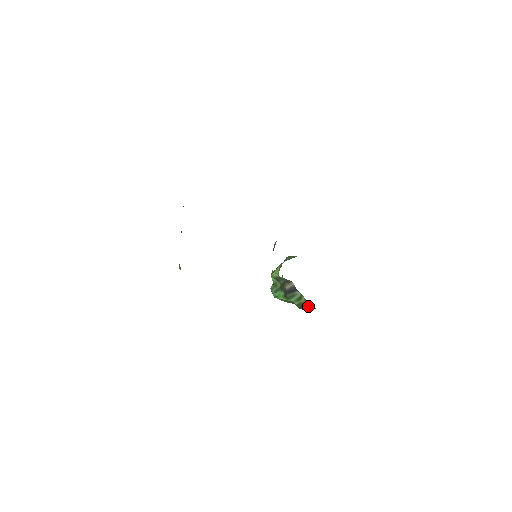
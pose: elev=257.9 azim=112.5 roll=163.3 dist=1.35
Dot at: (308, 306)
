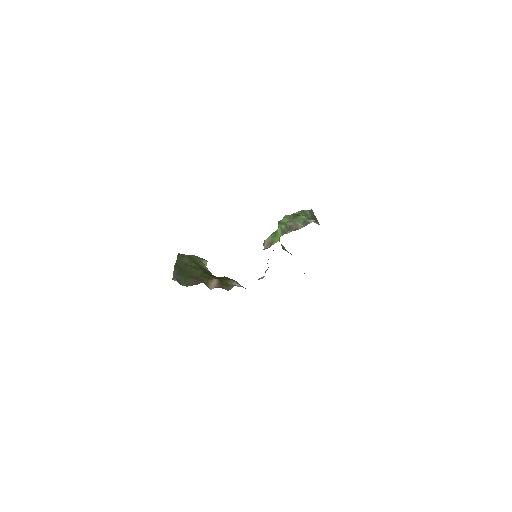
Dot at: occluded
